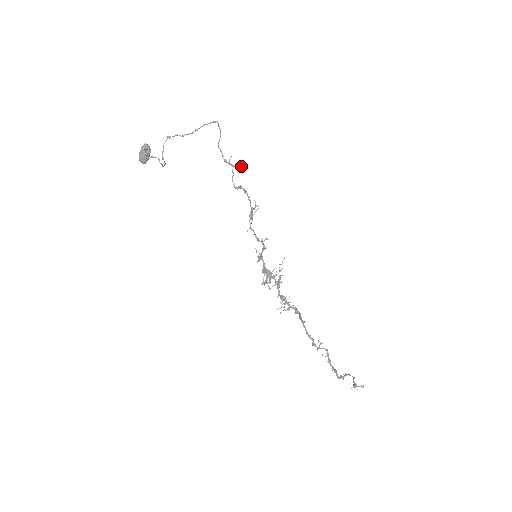
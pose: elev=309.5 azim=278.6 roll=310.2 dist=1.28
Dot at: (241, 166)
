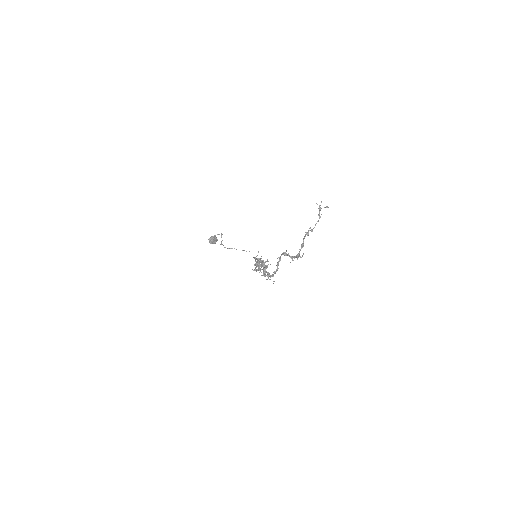
Dot at: occluded
